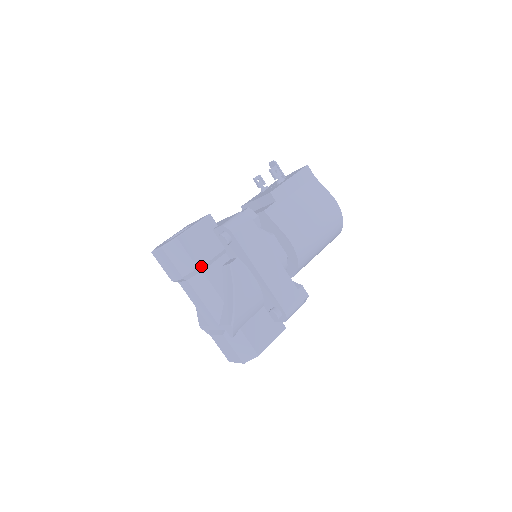
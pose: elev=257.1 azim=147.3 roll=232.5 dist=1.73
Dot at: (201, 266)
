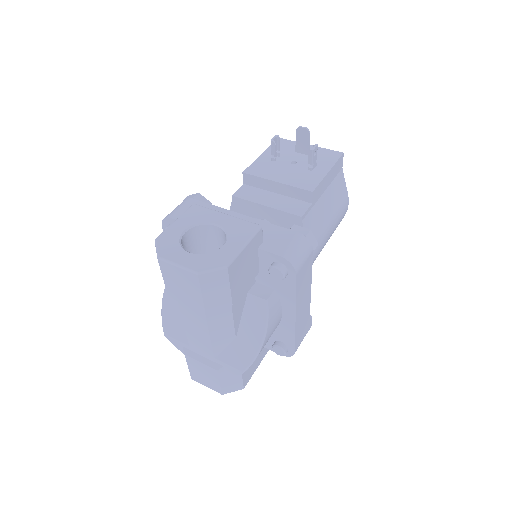
Dot at: (236, 301)
